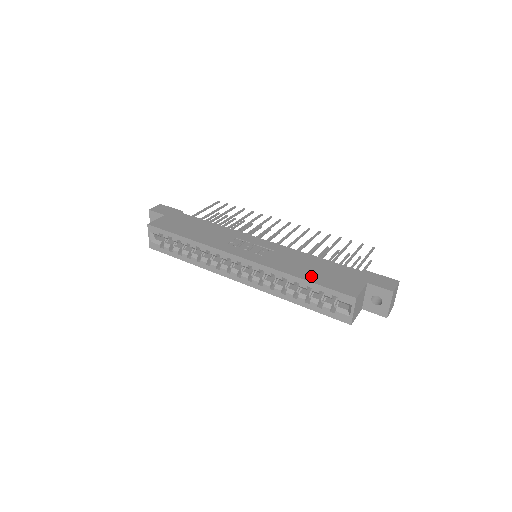
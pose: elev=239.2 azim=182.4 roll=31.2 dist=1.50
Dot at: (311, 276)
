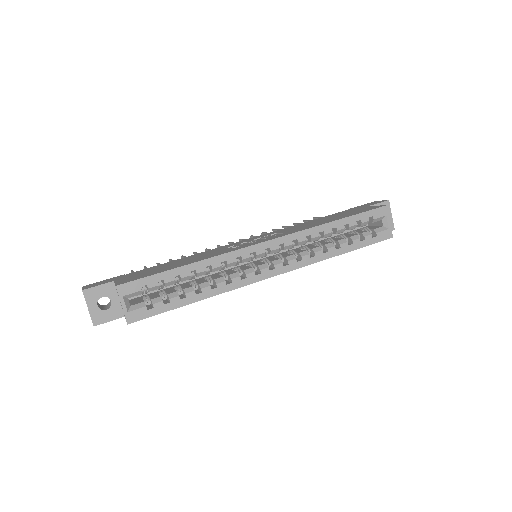
Dot at: (337, 218)
